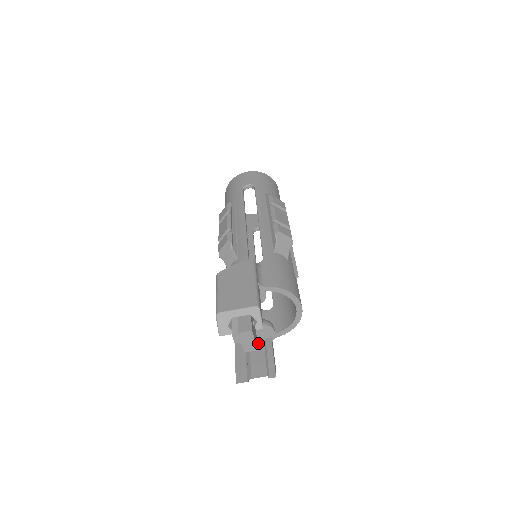
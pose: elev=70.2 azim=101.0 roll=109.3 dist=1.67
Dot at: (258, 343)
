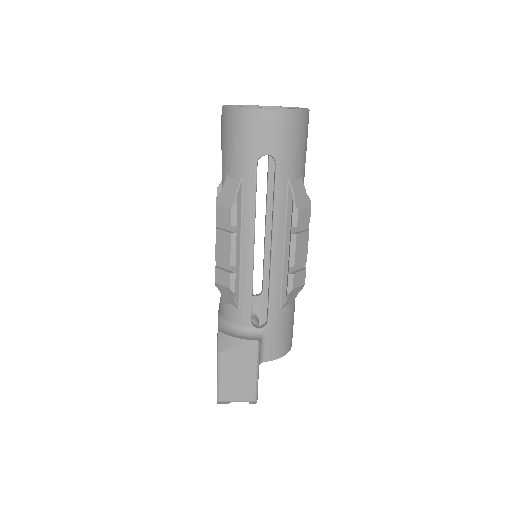
Dot at: occluded
